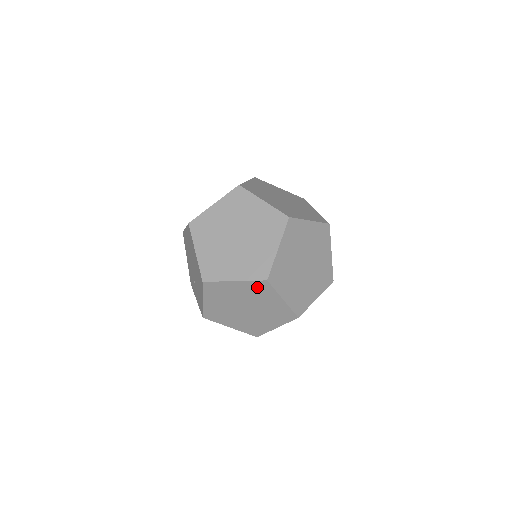
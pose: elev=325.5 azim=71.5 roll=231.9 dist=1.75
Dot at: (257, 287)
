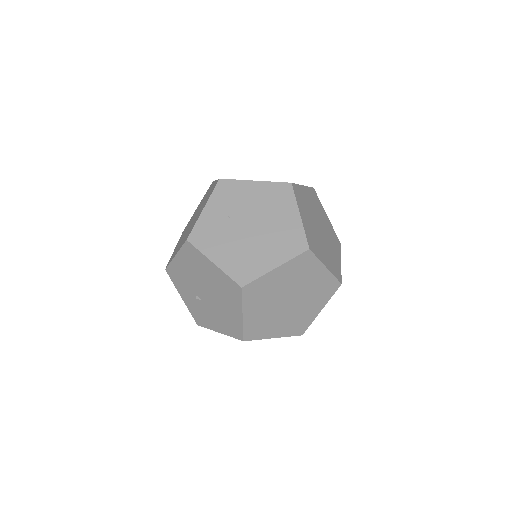
Dot at: occluded
